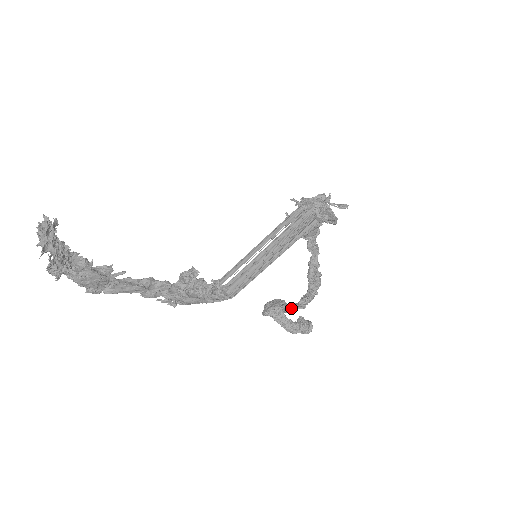
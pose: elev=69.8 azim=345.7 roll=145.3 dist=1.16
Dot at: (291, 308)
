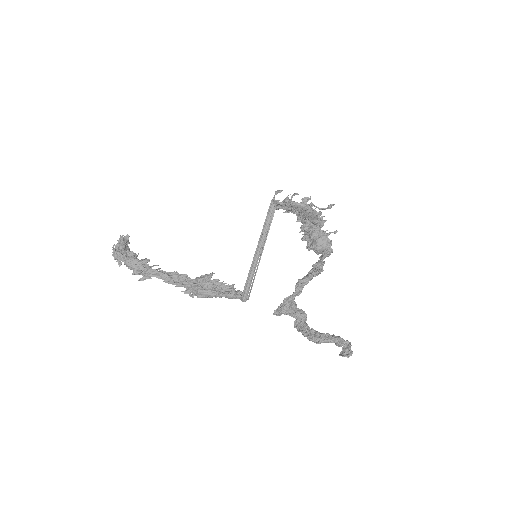
Dot at: (289, 296)
